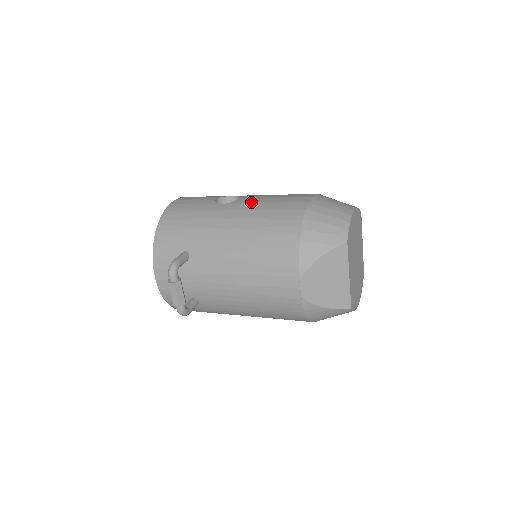
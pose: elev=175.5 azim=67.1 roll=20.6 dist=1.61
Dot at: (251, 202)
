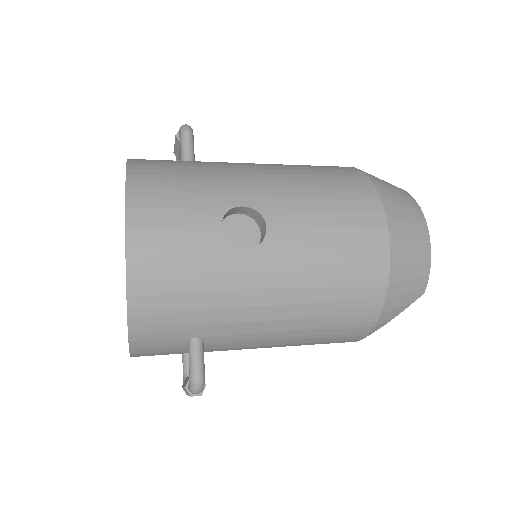
Dot at: (298, 245)
